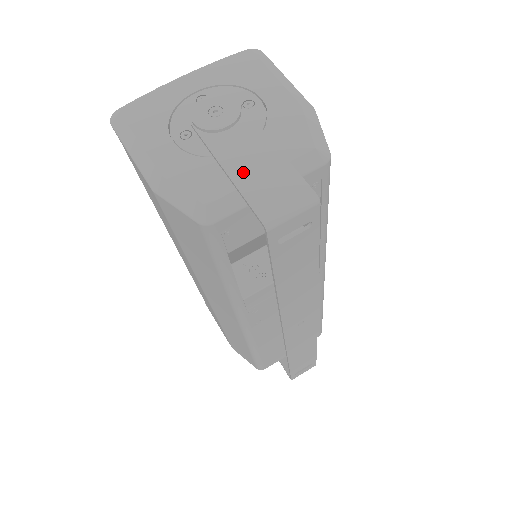
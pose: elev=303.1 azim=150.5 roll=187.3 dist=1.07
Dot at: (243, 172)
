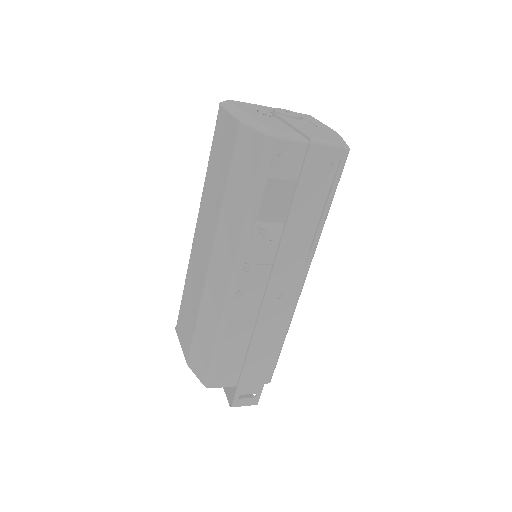
Dot at: (301, 127)
